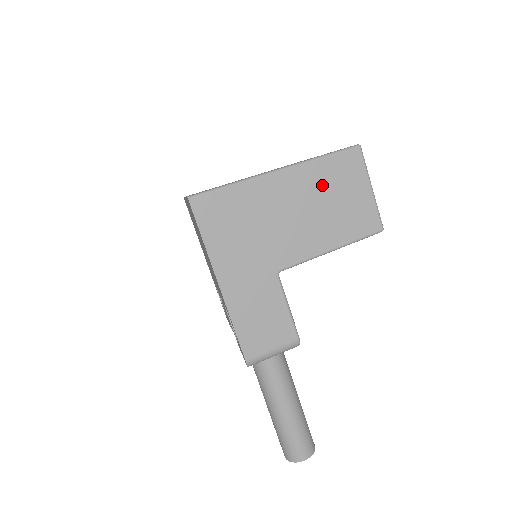
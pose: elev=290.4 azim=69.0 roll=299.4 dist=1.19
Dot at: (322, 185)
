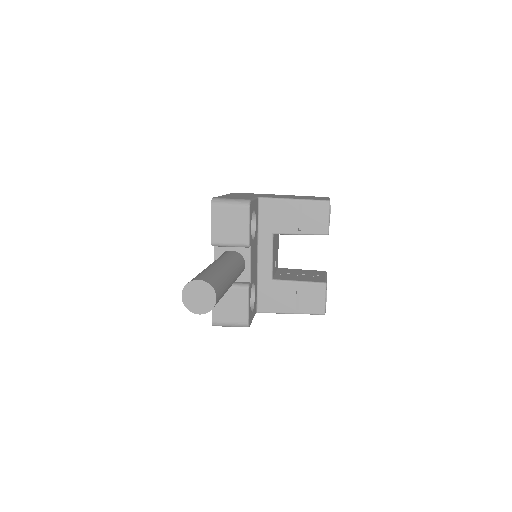
Dot at: occluded
